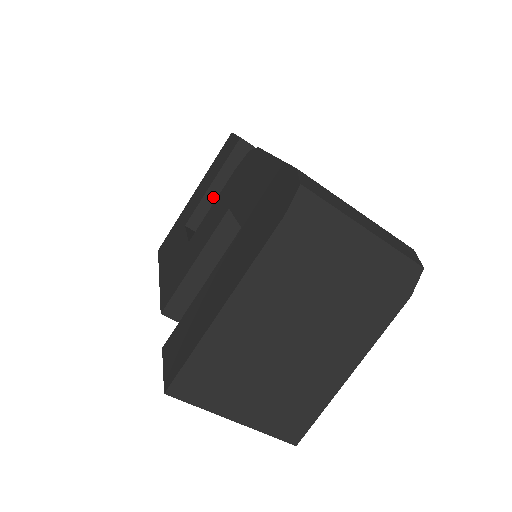
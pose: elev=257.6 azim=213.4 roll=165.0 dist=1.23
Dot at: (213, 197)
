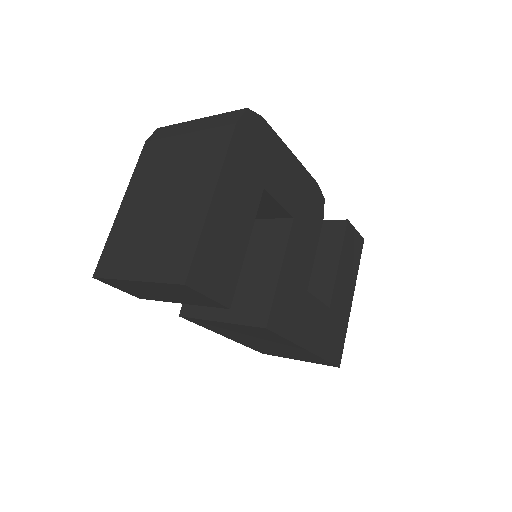
Dot at: occluded
